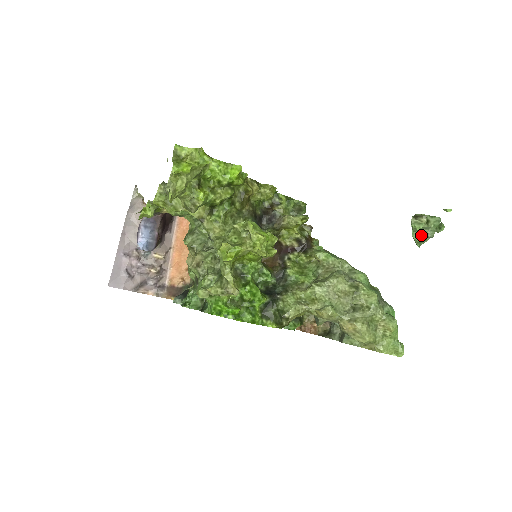
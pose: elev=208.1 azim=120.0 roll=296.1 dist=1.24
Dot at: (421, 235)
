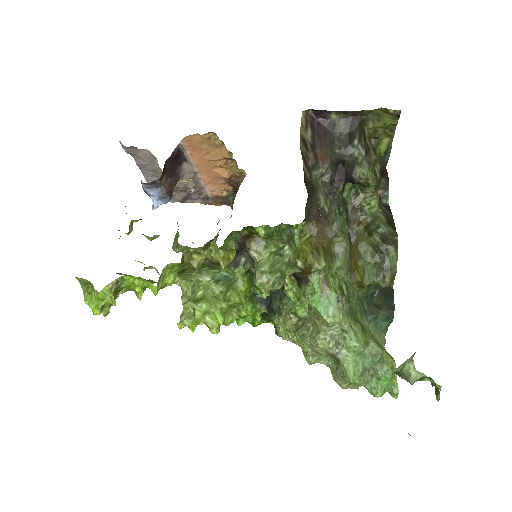
Dot at: occluded
